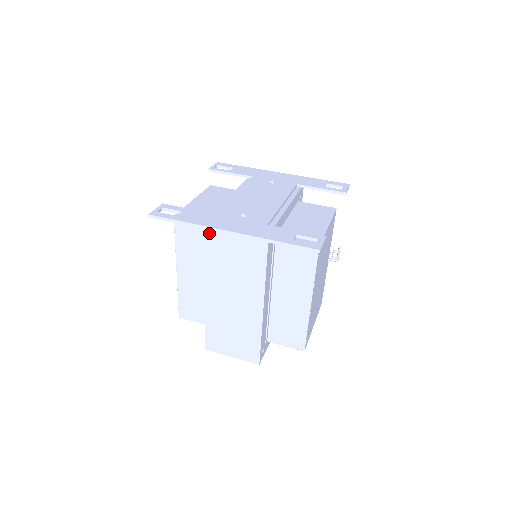
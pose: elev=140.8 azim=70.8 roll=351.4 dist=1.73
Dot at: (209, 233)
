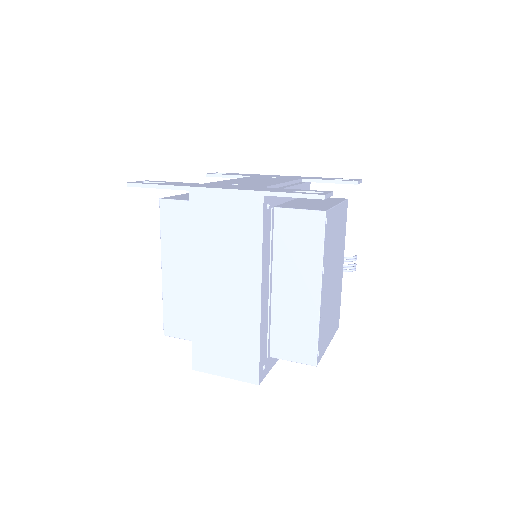
Dot at: (195, 203)
